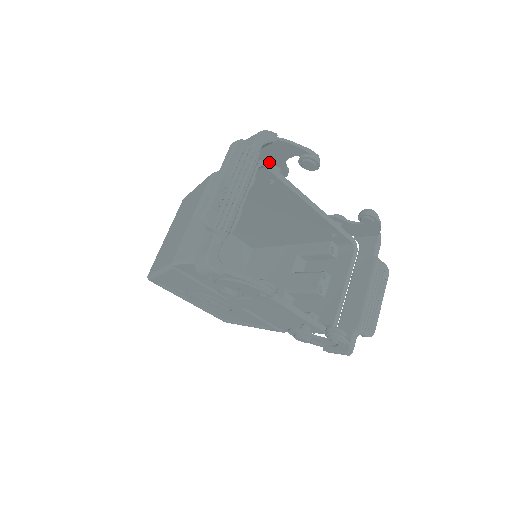
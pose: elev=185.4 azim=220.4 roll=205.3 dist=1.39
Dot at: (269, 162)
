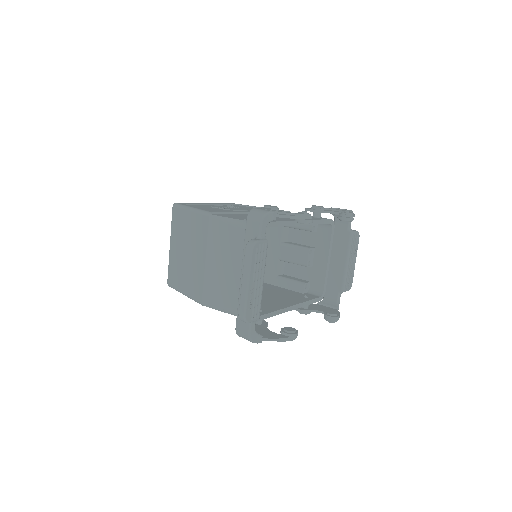
Dot at: occluded
